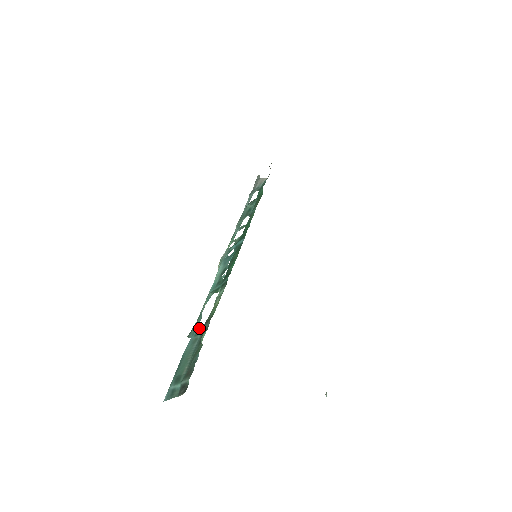
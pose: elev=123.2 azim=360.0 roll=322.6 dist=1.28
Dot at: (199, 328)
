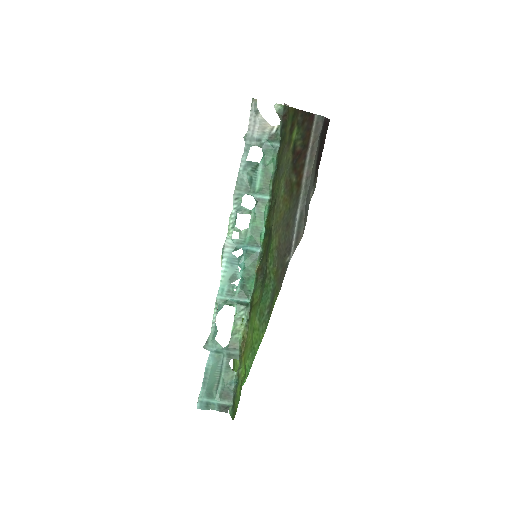
Dot at: (220, 346)
